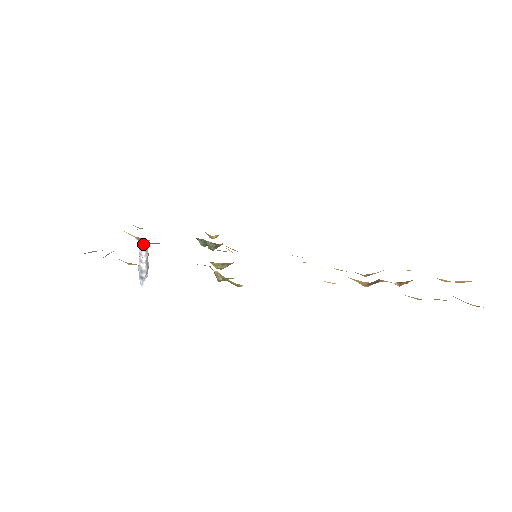
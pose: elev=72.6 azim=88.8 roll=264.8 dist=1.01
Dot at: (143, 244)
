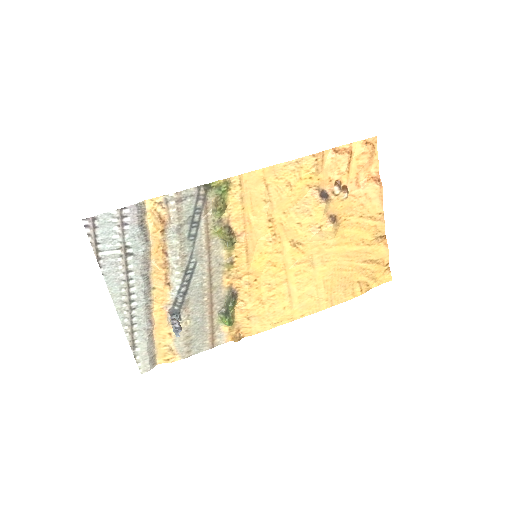
Dot at: (174, 319)
